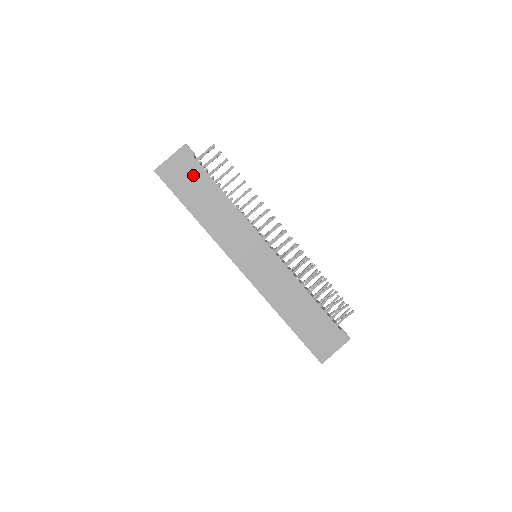
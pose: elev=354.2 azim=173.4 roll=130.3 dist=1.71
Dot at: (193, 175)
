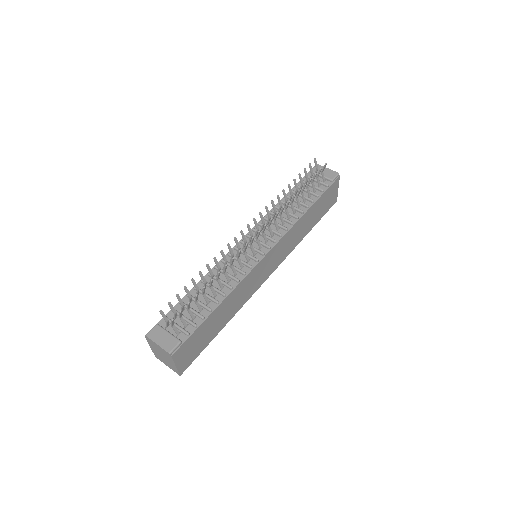
Dot at: (196, 339)
